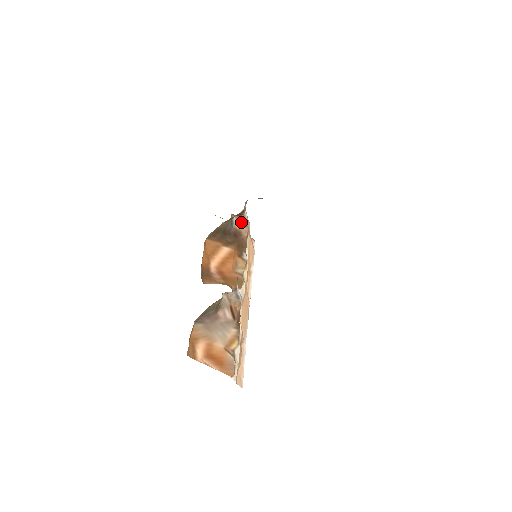
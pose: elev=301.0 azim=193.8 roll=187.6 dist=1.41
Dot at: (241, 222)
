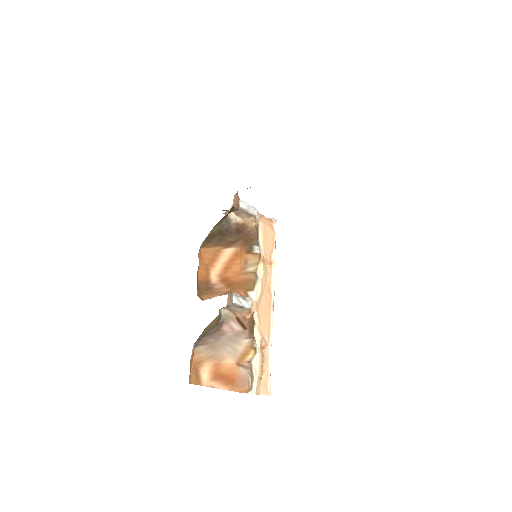
Dot at: (241, 215)
